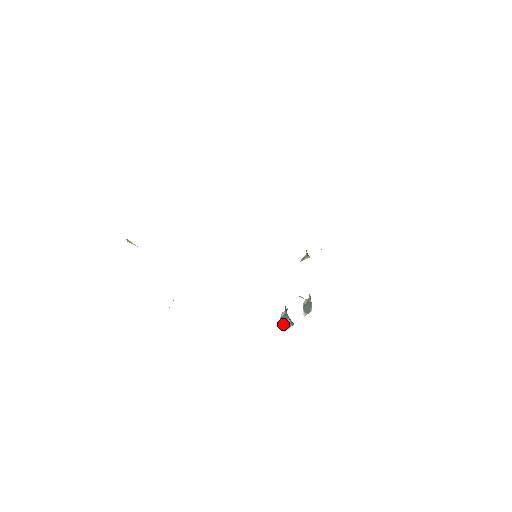
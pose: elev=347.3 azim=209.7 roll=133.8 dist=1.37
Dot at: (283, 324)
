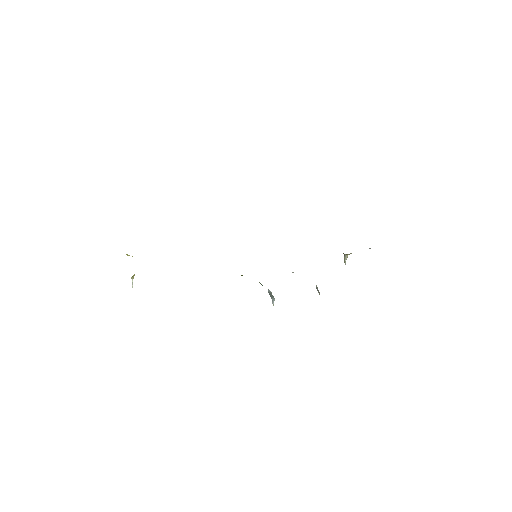
Dot at: (270, 296)
